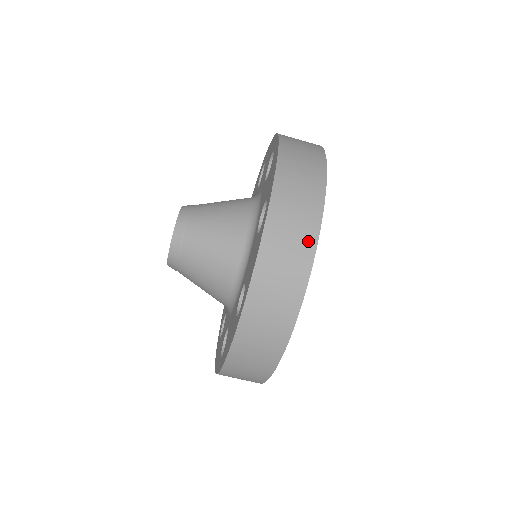
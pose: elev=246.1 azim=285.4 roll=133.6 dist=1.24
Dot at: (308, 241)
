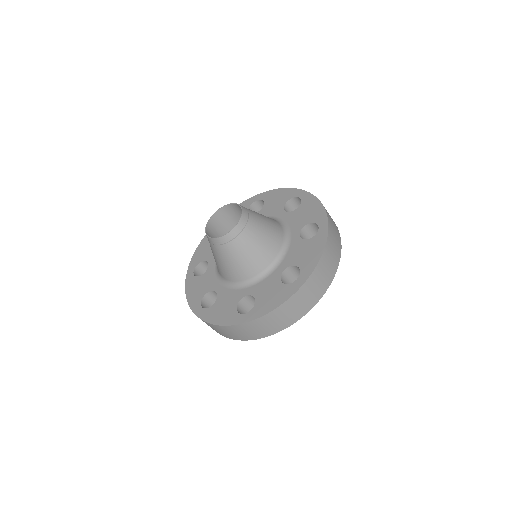
Dot at: (338, 253)
